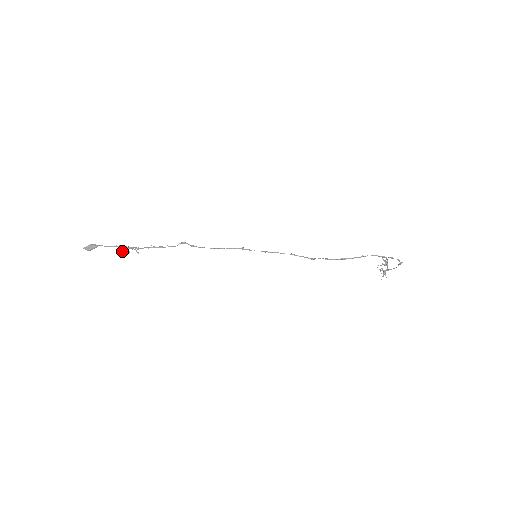
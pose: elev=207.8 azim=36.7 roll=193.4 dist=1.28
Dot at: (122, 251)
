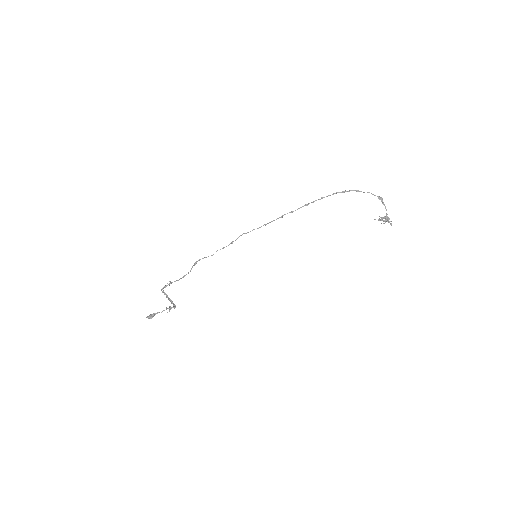
Dot at: (170, 308)
